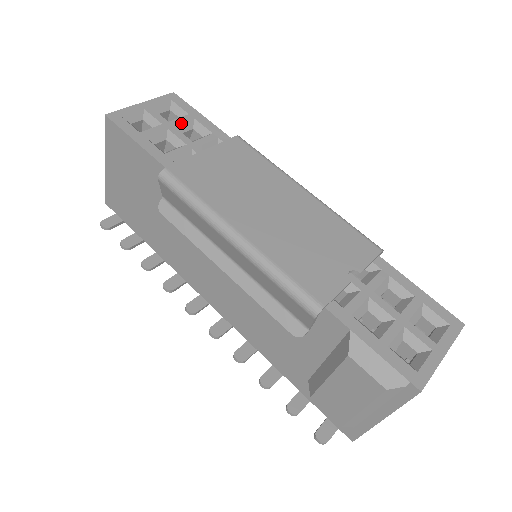
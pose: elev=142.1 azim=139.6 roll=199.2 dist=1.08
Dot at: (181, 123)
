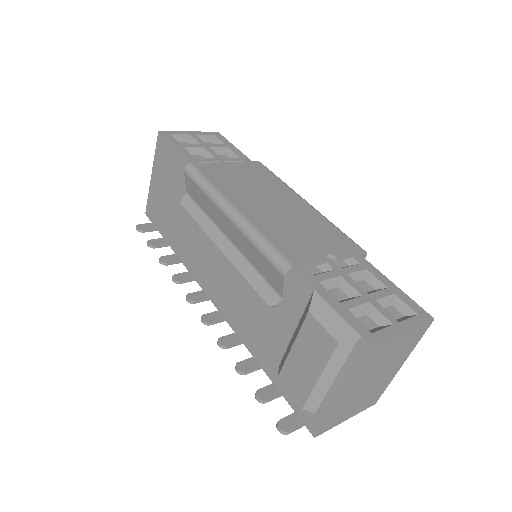
Dot at: (216, 147)
